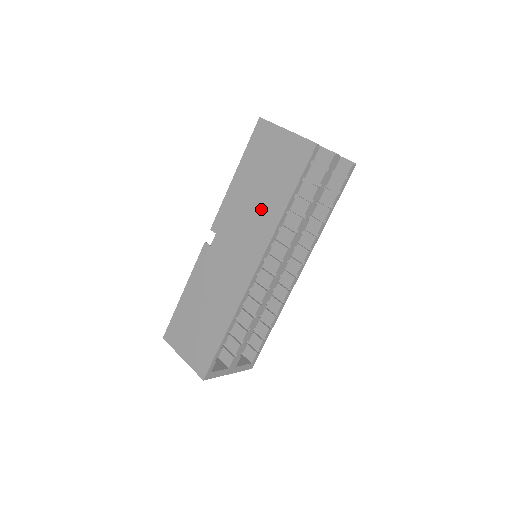
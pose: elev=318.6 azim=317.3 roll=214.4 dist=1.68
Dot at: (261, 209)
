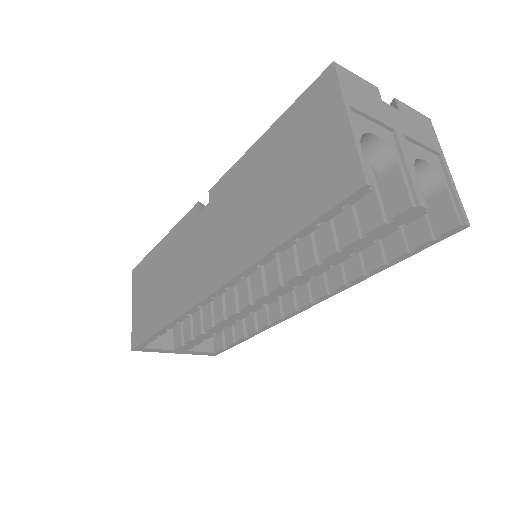
Dot at: (255, 219)
